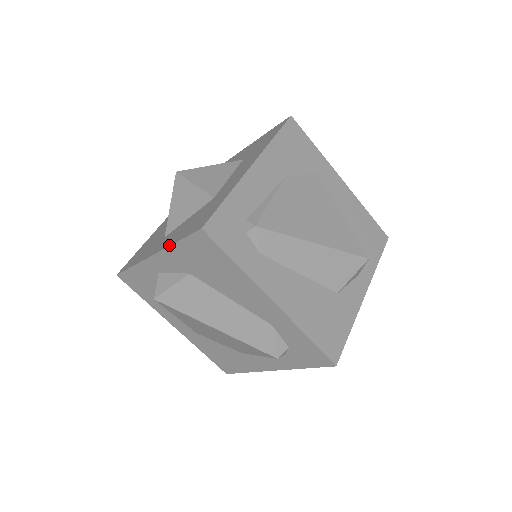
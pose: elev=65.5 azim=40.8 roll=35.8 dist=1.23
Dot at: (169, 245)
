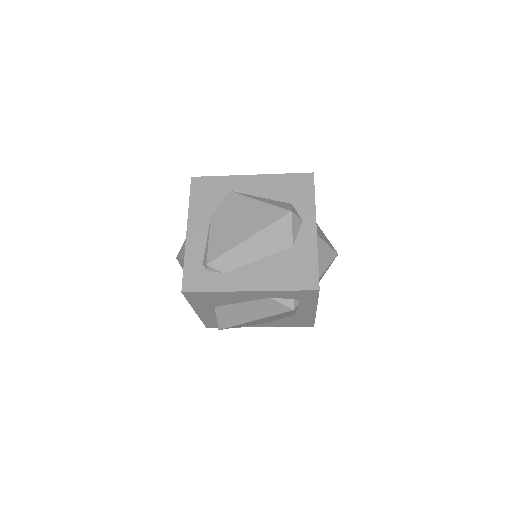
Dot at: occluded
